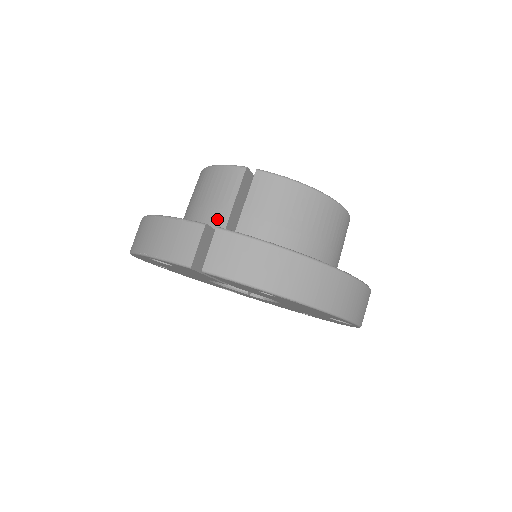
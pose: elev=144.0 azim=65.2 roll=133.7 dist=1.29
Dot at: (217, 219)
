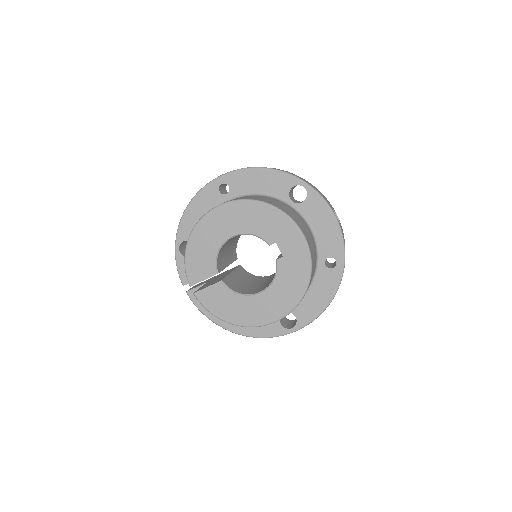
Dot at: occluded
